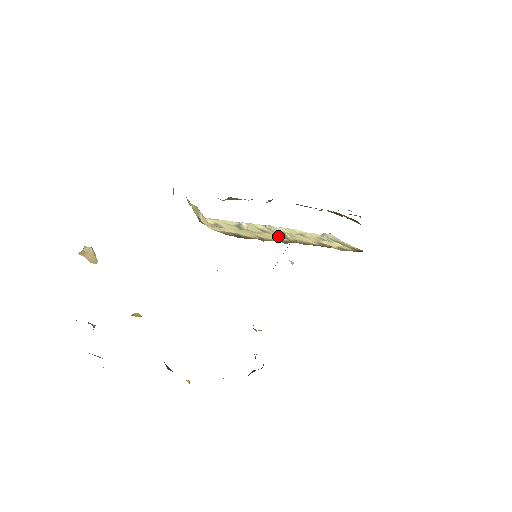
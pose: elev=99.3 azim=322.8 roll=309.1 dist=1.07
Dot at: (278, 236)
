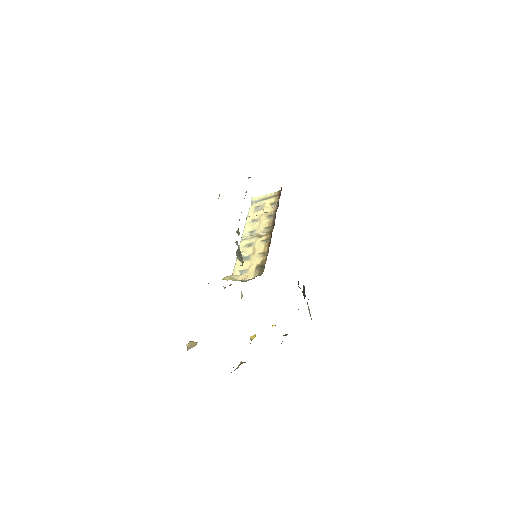
Dot at: (259, 240)
